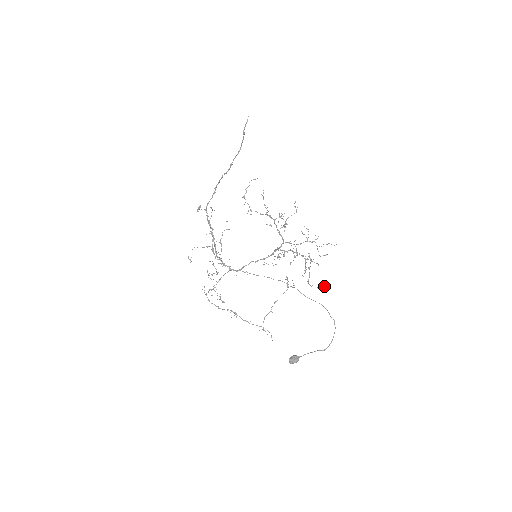
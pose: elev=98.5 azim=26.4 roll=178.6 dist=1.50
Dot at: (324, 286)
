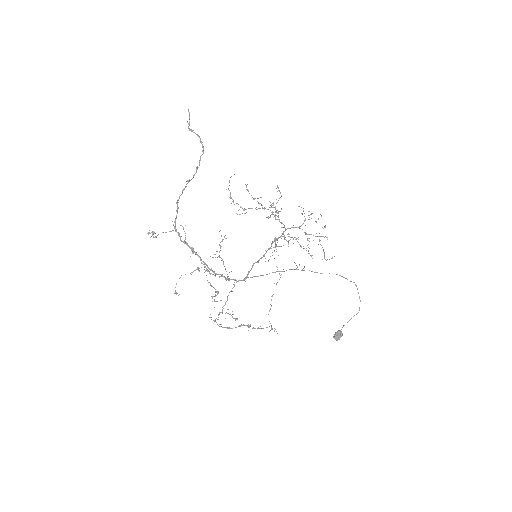
Dot at: occluded
